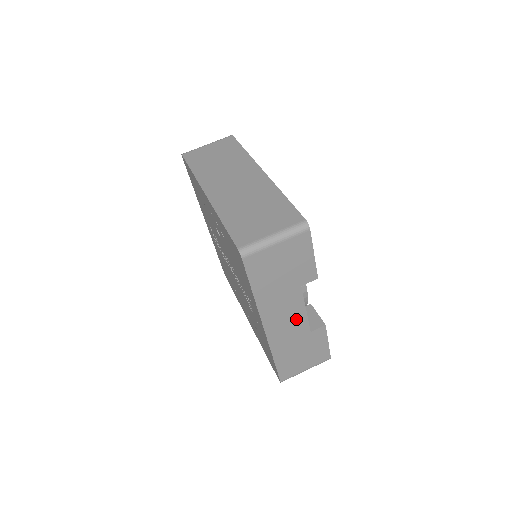
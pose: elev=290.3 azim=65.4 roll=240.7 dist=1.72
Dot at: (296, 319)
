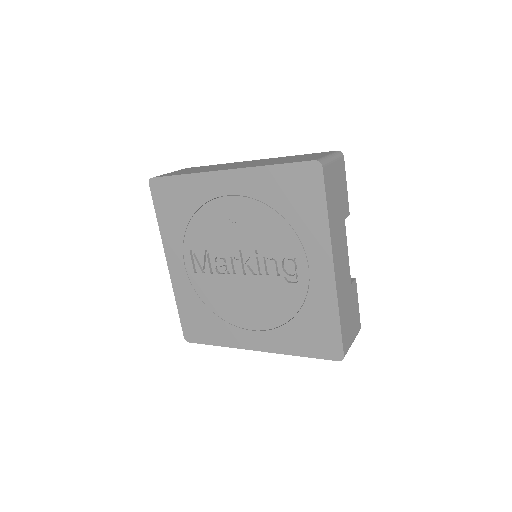
Dot at: (345, 262)
